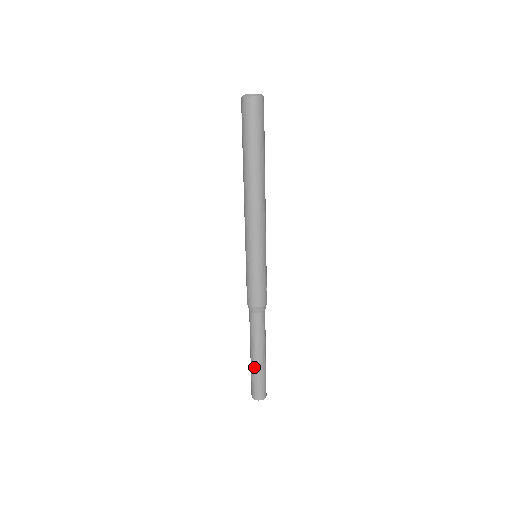
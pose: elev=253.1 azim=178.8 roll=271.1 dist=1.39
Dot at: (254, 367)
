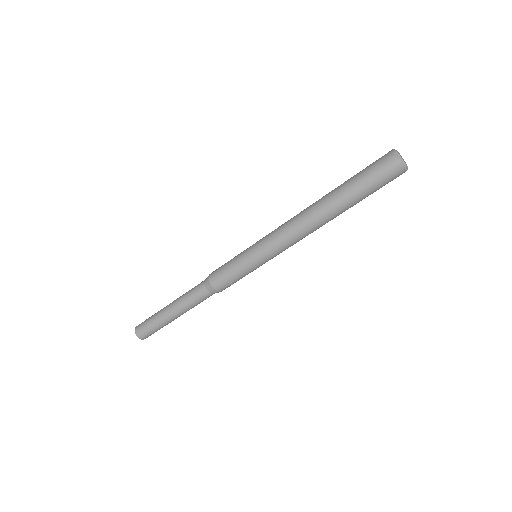
Dot at: (160, 311)
